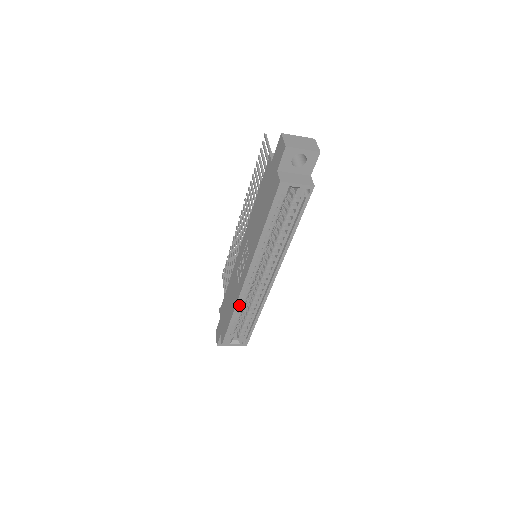
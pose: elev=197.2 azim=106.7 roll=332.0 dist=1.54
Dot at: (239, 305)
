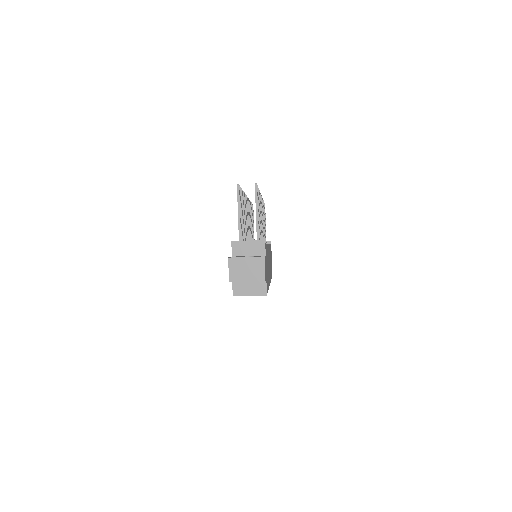
Dot at: occluded
